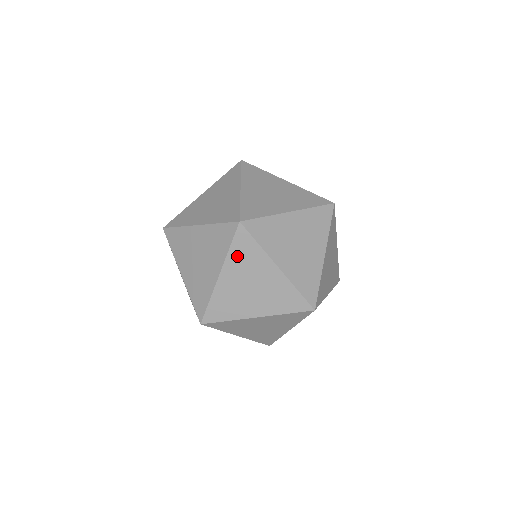
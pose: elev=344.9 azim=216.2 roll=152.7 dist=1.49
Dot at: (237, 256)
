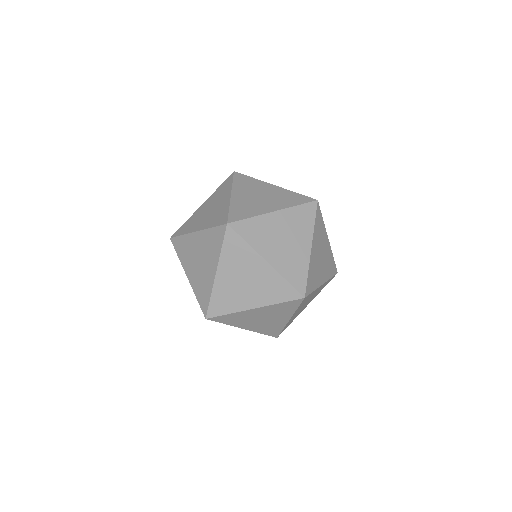
Dot at: (240, 185)
